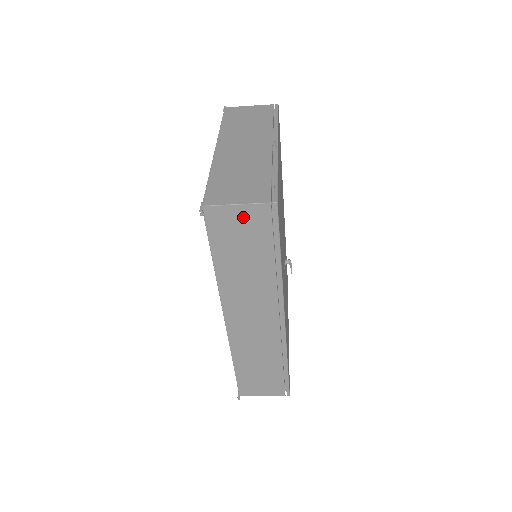
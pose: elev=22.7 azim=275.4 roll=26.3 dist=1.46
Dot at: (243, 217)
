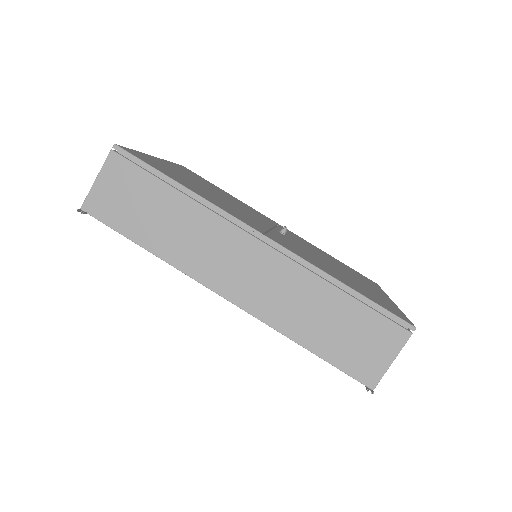
Dot at: (111, 183)
